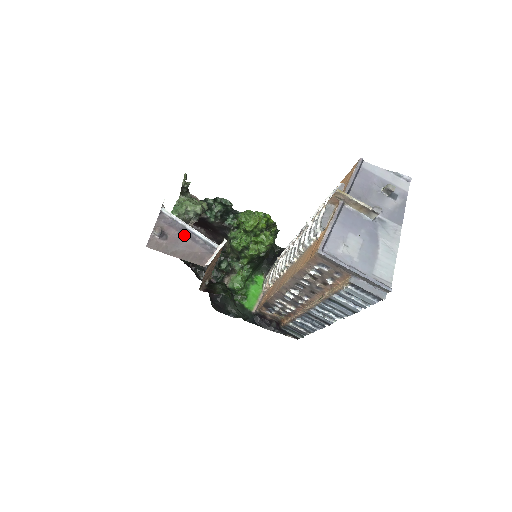
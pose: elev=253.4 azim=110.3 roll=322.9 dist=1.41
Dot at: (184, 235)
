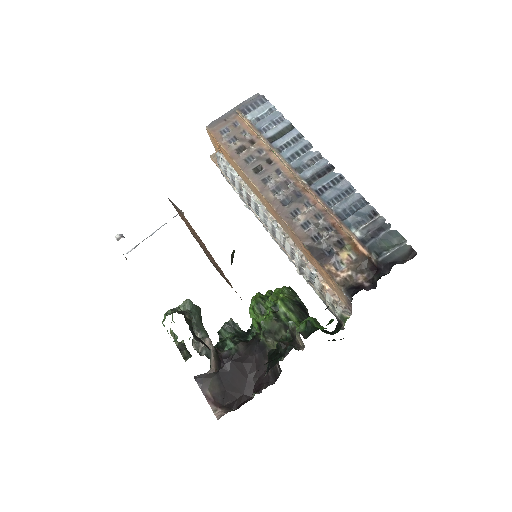
Dot at: occluded
